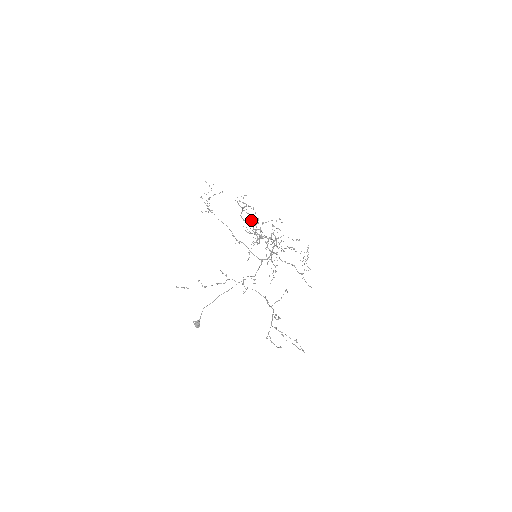
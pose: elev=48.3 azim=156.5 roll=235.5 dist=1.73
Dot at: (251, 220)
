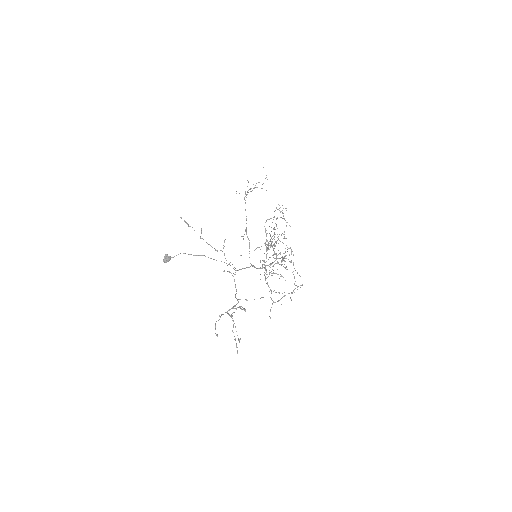
Dot at: (277, 228)
